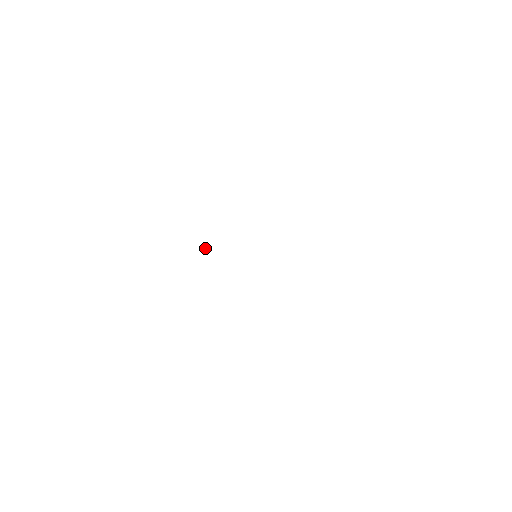
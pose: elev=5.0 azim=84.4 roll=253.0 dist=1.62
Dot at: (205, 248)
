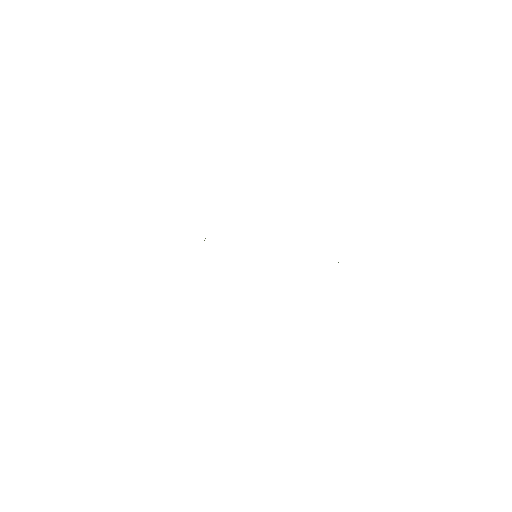
Dot at: occluded
